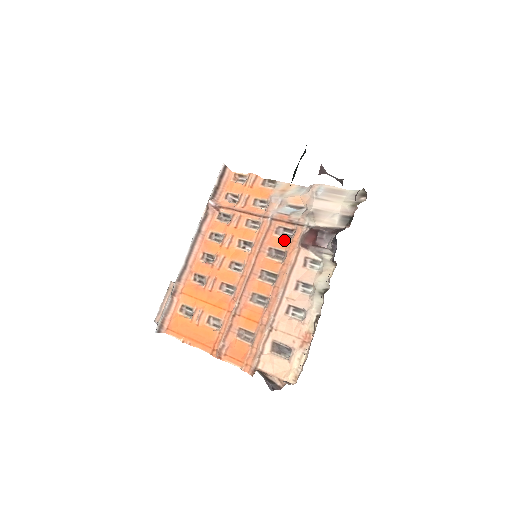
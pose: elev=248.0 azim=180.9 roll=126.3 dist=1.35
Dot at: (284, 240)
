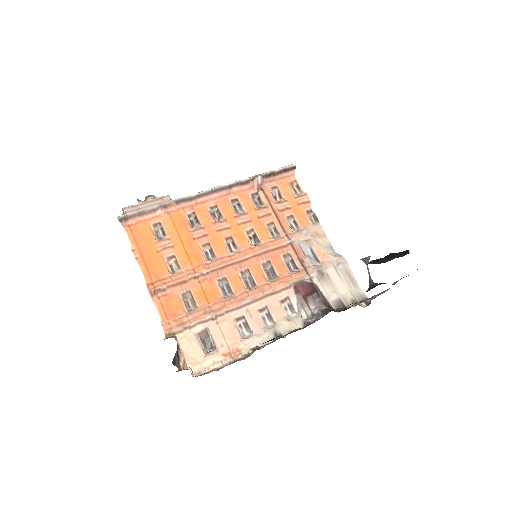
Dot at: (285, 268)
